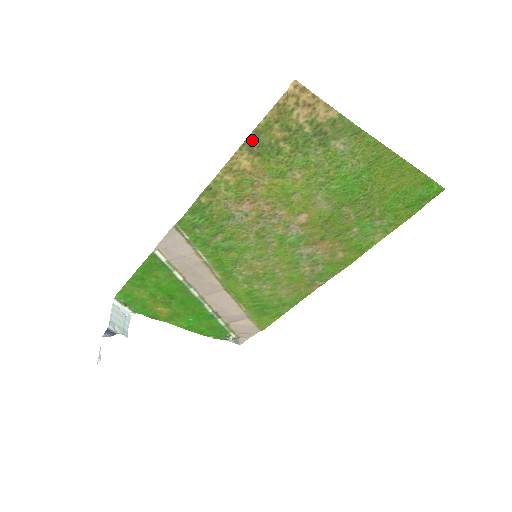
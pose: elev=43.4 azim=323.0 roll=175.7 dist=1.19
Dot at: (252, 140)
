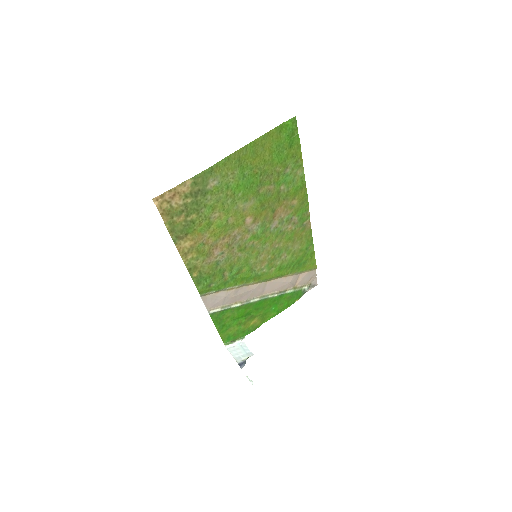
Dot at: (175, 235)
